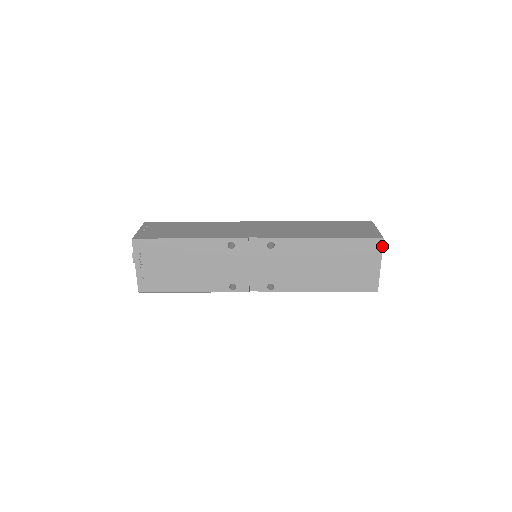
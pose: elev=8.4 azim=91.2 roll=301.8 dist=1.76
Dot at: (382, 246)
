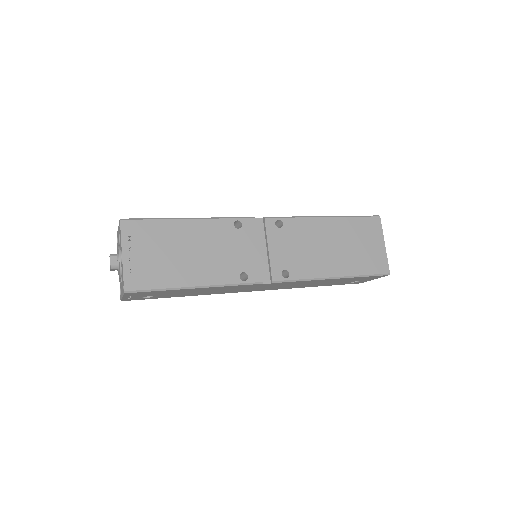
Dot at: (380, 223)
